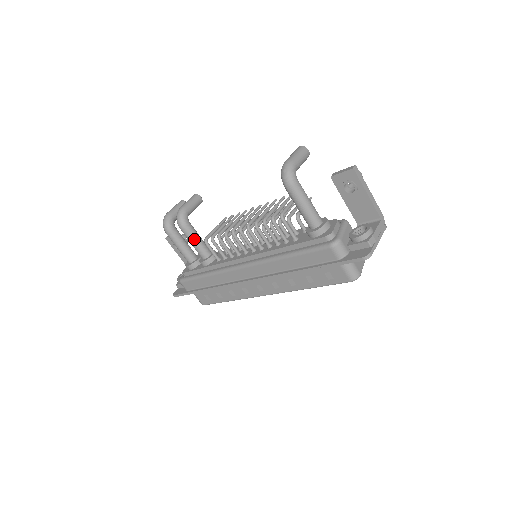
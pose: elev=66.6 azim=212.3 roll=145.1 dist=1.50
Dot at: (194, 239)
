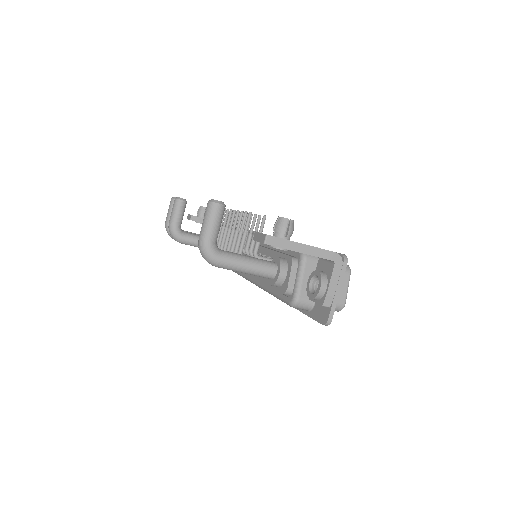
Dot at: occluded
